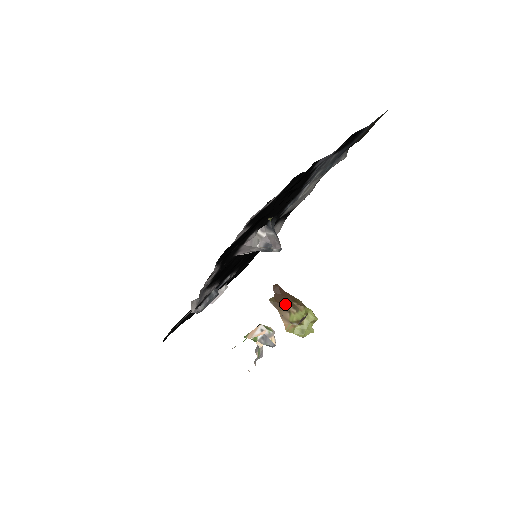
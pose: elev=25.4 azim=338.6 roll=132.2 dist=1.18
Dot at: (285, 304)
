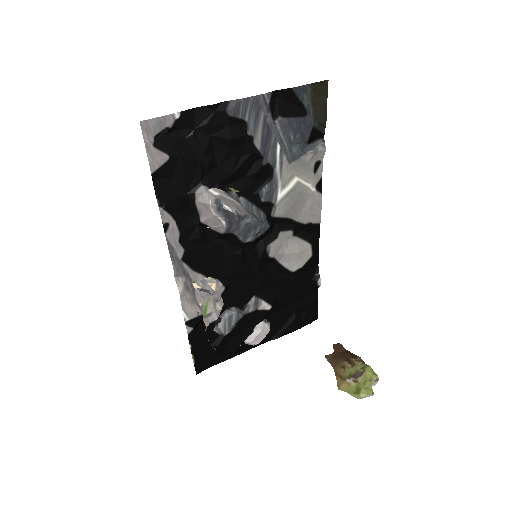
Dot at: (341, 360)
